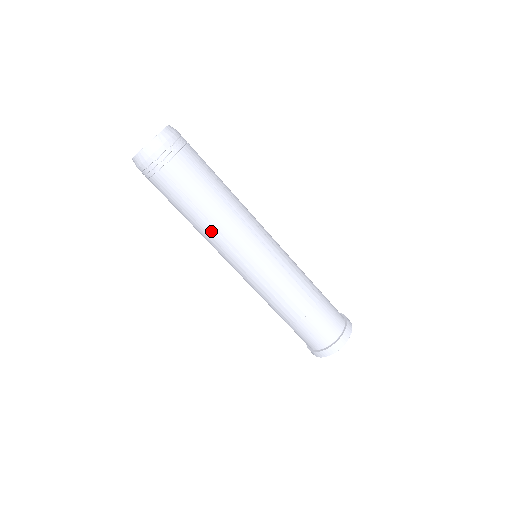
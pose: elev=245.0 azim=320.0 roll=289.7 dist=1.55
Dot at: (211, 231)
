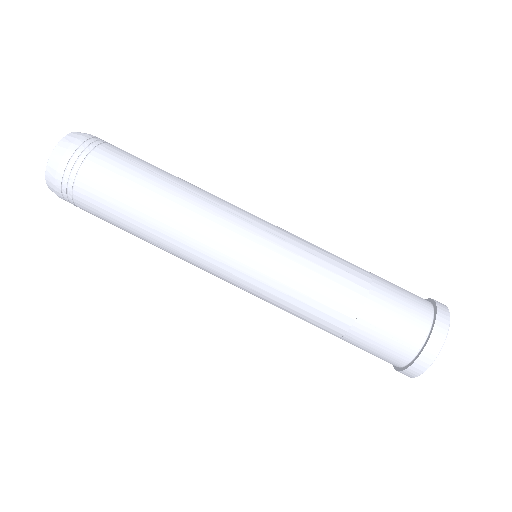
Dot at: (172, 231)
